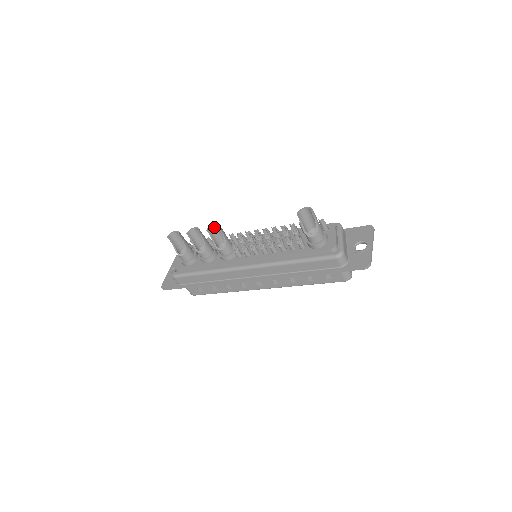
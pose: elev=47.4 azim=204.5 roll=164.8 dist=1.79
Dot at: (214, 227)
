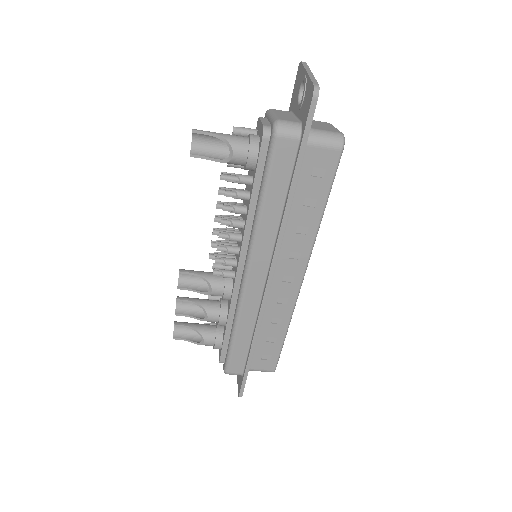
Dot at: (183, 278)
